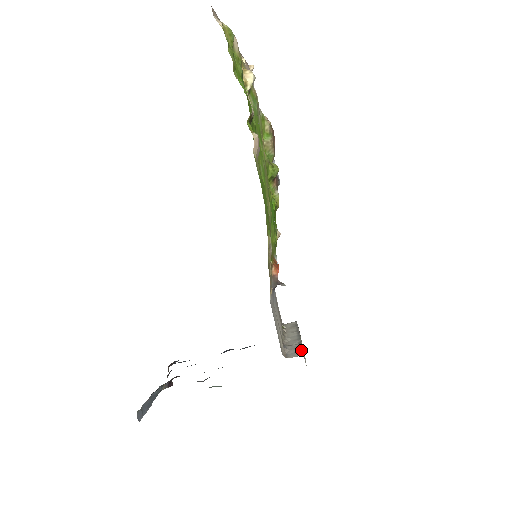
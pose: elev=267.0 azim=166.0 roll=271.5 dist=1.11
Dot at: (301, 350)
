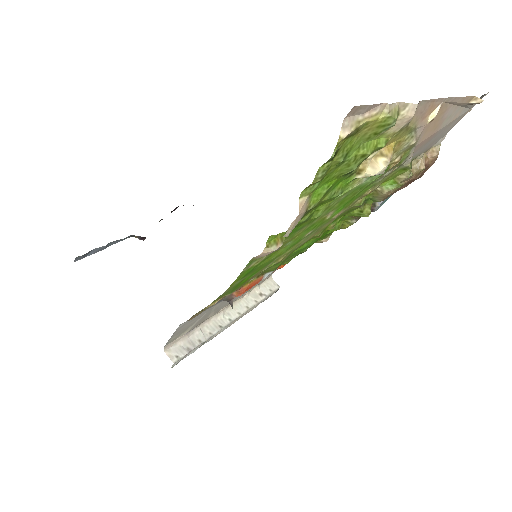
Dot at: (185, 354)
